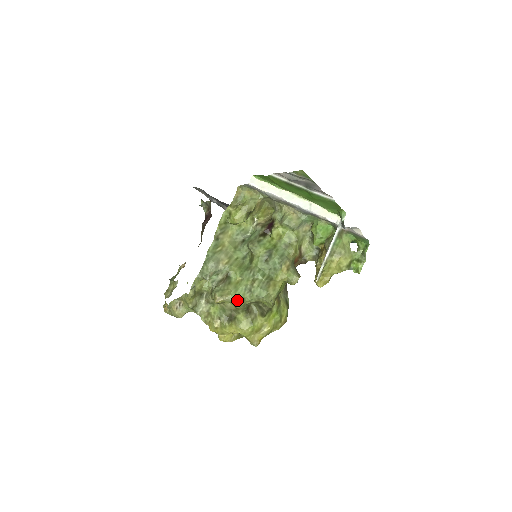
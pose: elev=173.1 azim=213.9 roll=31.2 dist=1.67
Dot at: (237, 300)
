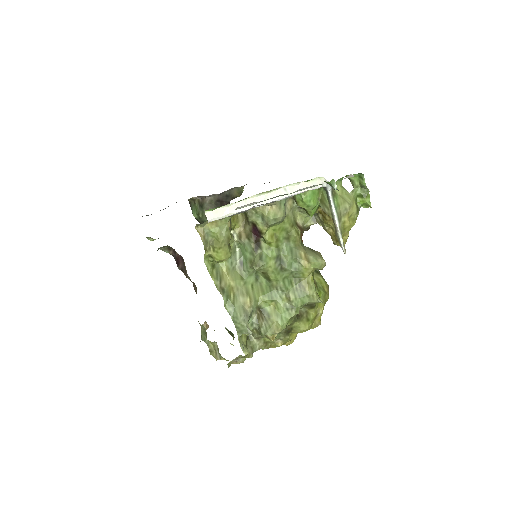
Dot at: (288, 323)
